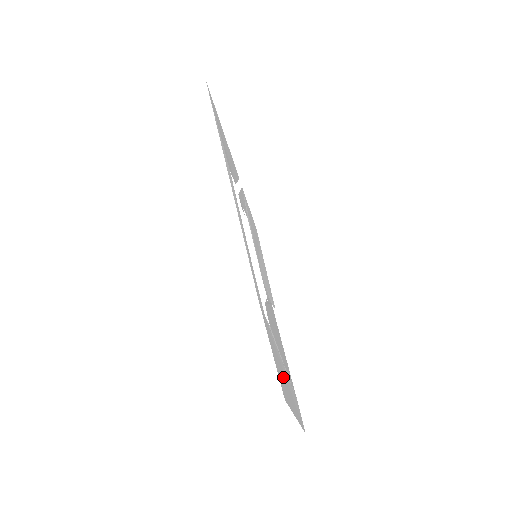
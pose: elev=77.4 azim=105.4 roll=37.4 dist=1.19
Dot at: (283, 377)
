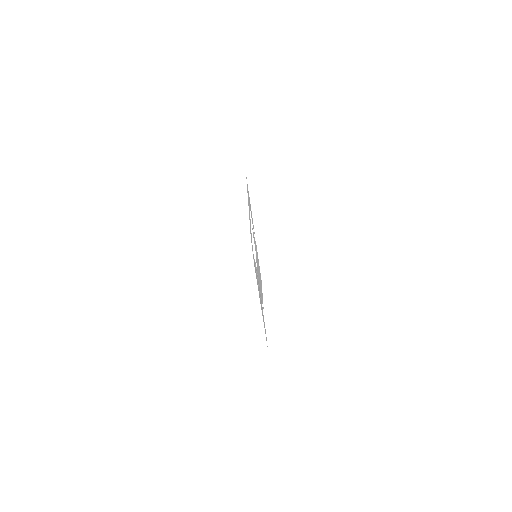
Dot at: occluded
